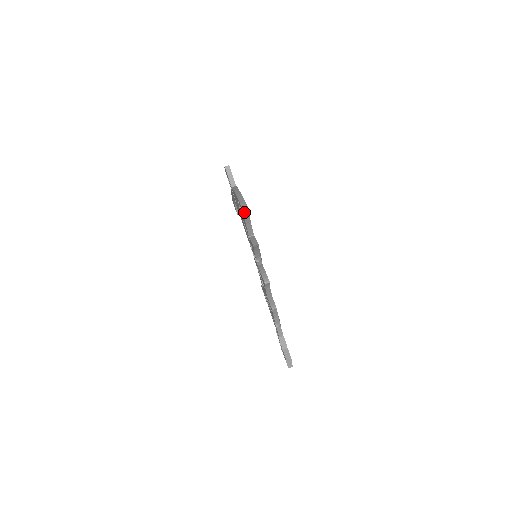
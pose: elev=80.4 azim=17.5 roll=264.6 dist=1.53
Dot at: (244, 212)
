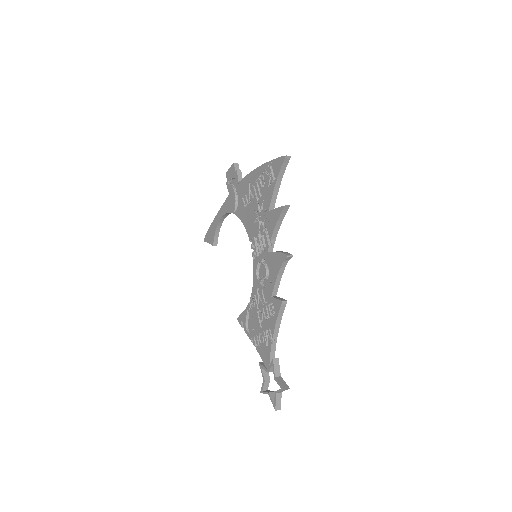
Dot at: (283, 164)
